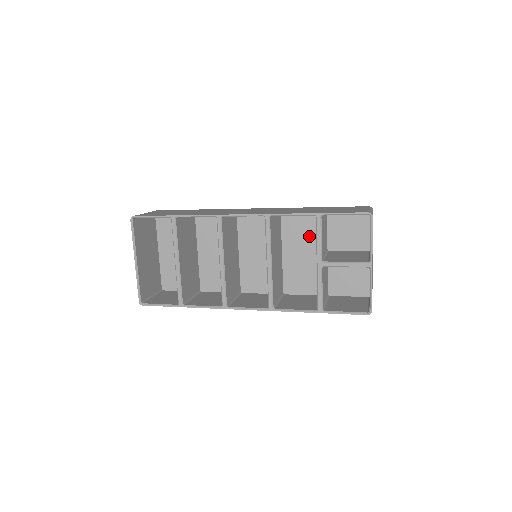
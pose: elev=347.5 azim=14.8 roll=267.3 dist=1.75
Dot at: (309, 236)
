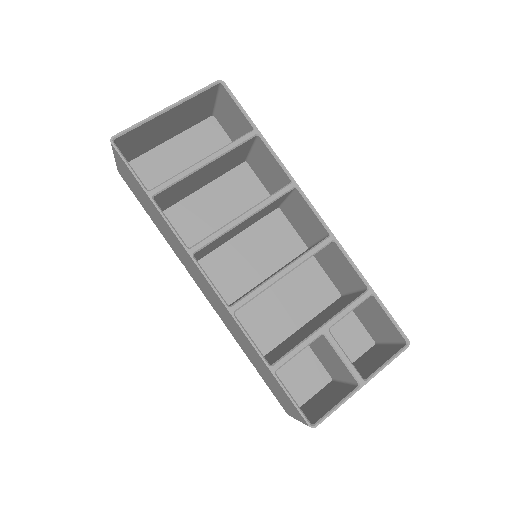
Dot at: (308, 301)
